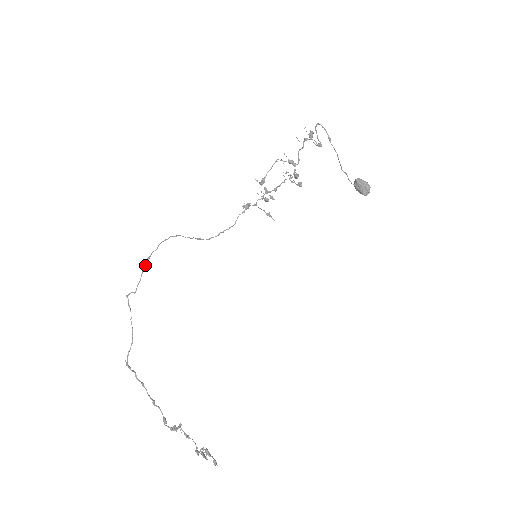
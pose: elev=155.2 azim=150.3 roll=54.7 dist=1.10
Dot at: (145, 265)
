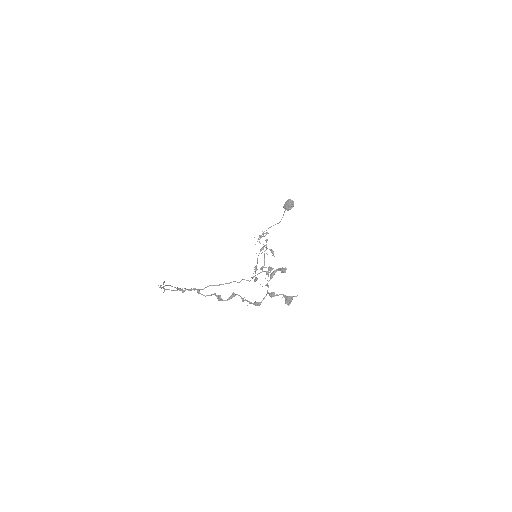
Dot at: (174, 287)
